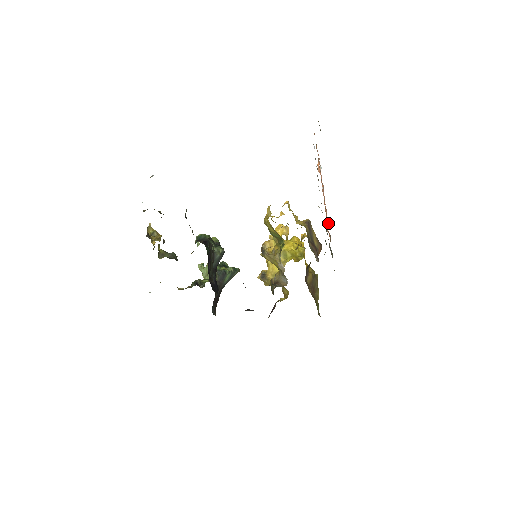
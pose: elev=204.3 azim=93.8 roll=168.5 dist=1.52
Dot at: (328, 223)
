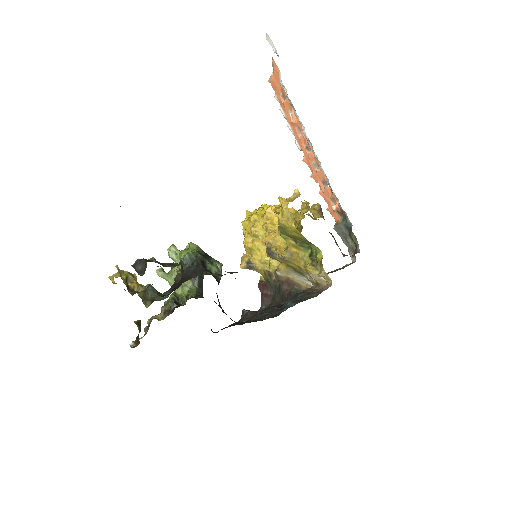
Dot at: (332, 199)
